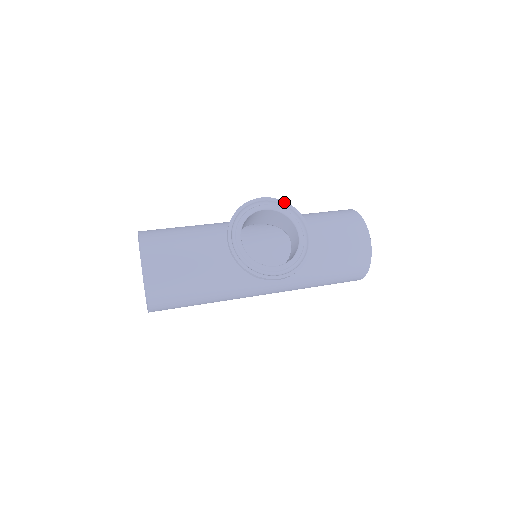
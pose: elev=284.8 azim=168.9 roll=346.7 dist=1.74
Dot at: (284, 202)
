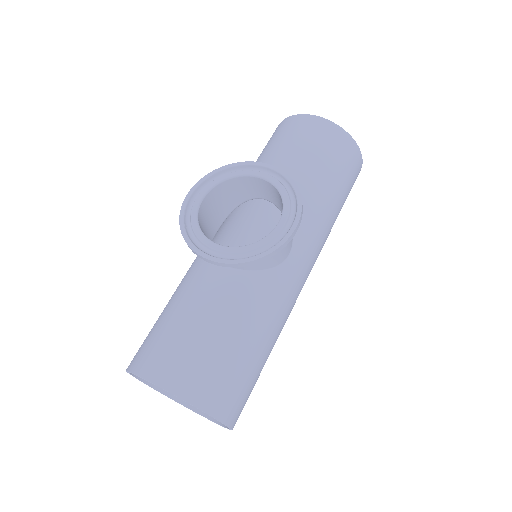
Dot at: (212, 173)
